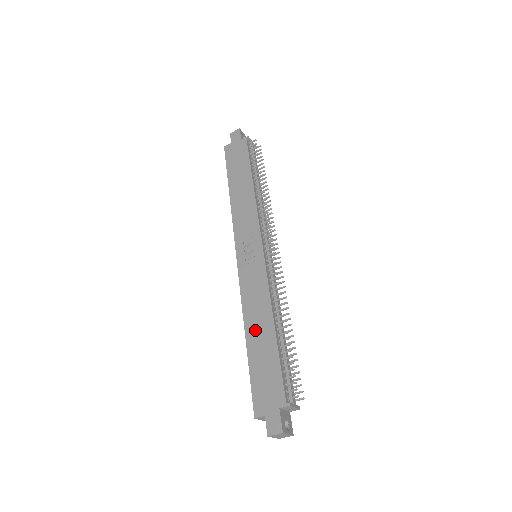
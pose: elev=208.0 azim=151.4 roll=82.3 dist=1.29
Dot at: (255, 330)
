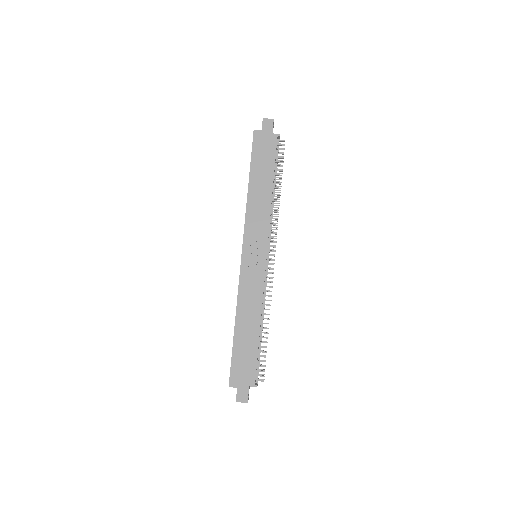
Dot at: (244, 323)
